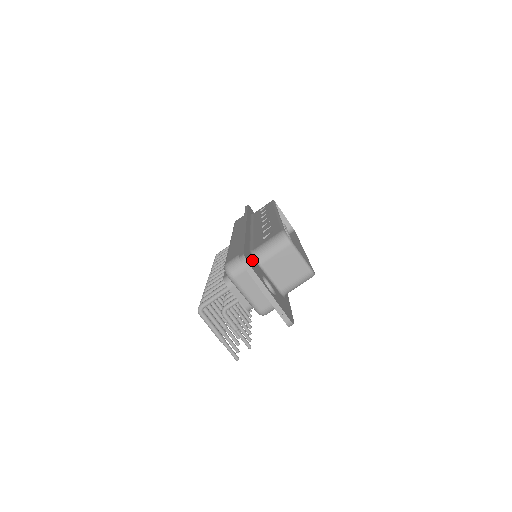
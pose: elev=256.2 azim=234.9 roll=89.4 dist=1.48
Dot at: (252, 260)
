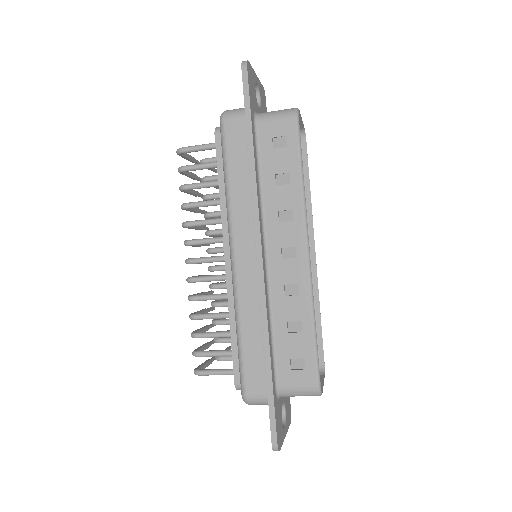
Dot at: (278, 417)
